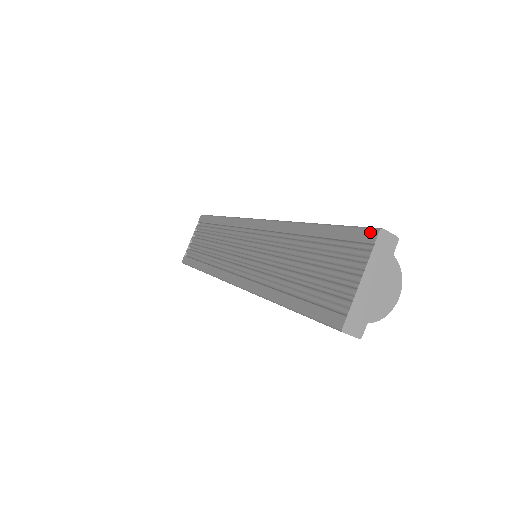
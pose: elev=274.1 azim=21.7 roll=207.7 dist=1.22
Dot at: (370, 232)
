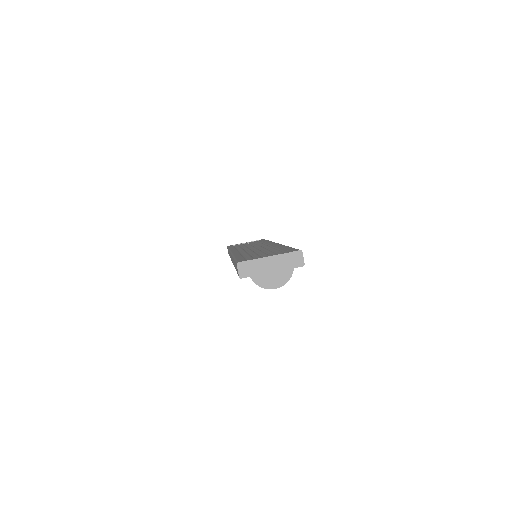
Dot at: (297, 250)
